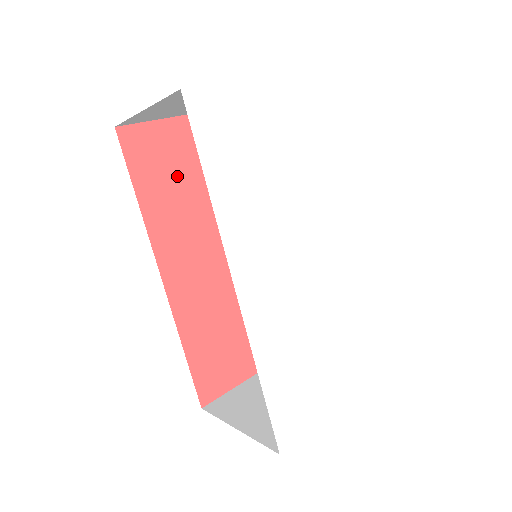
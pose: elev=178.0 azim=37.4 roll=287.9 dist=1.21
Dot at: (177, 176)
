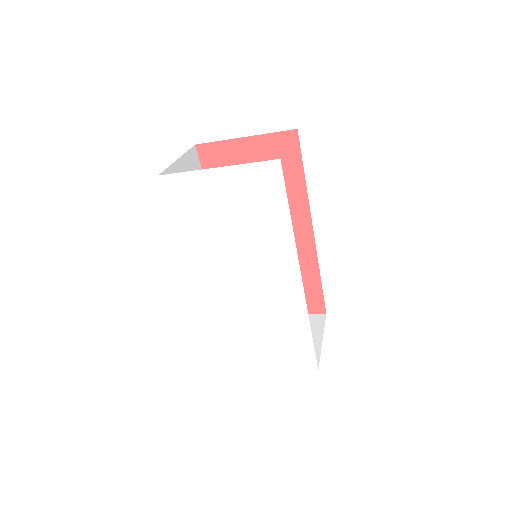
Dot at: occluded
